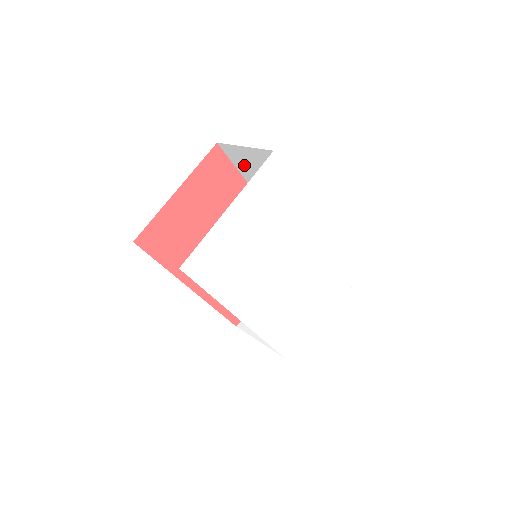
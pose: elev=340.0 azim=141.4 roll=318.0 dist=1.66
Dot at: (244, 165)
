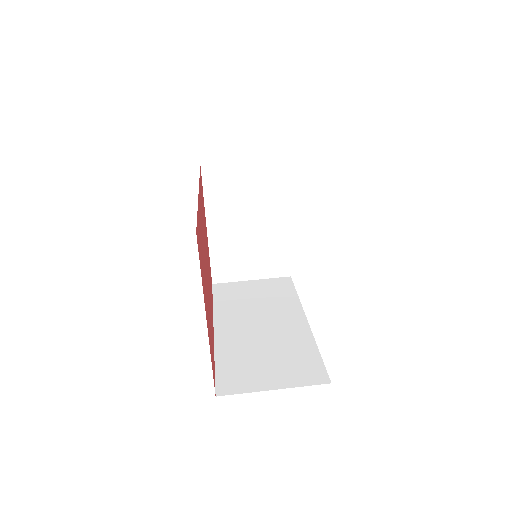
Dot at: occluded
